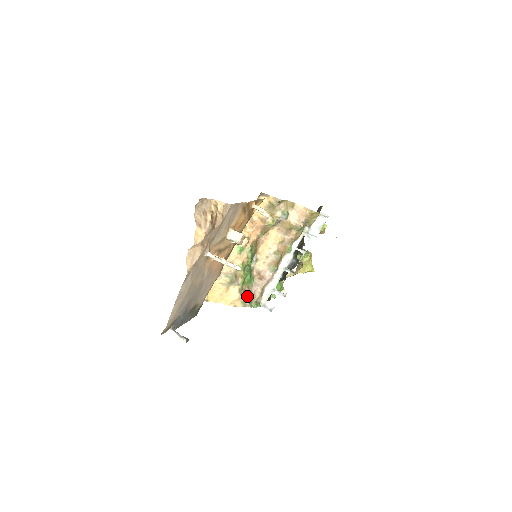
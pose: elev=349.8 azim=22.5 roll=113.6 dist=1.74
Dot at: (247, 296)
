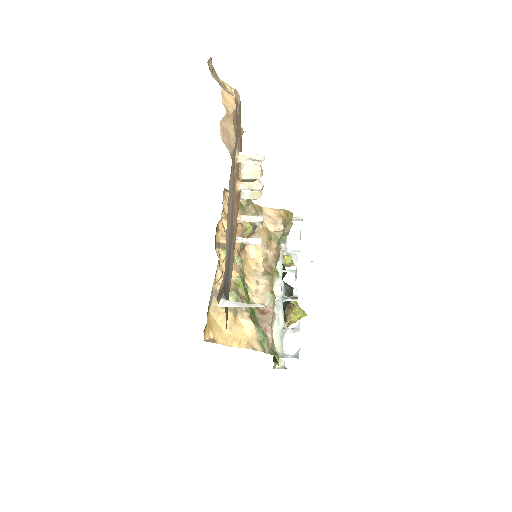
Dot at: (262, 331)
